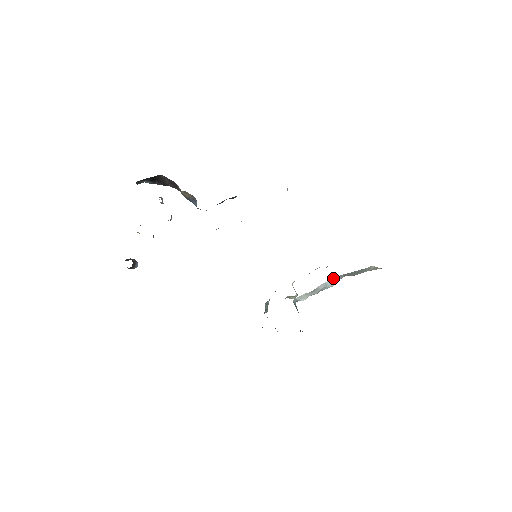
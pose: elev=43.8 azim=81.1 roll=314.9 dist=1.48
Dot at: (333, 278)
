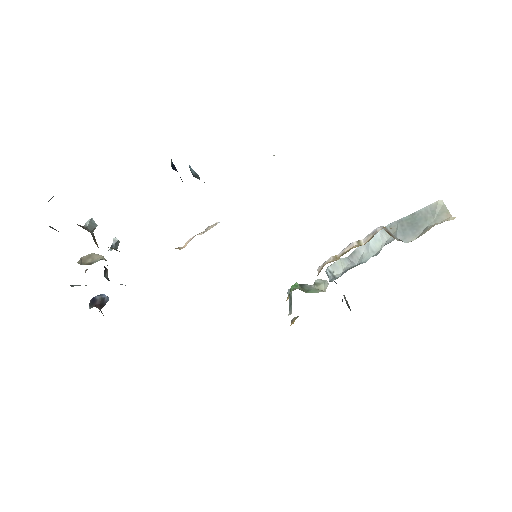
Dot at: (378, 232)
